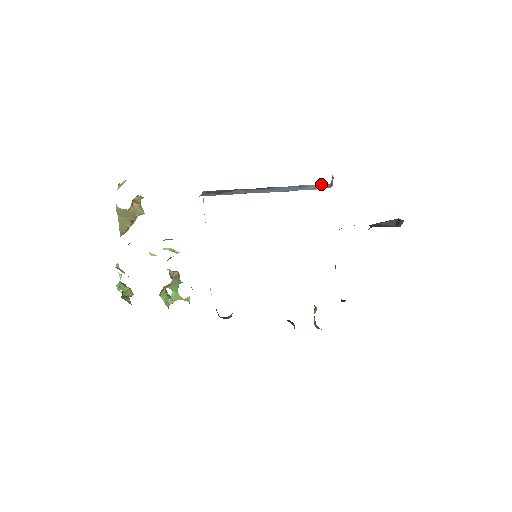
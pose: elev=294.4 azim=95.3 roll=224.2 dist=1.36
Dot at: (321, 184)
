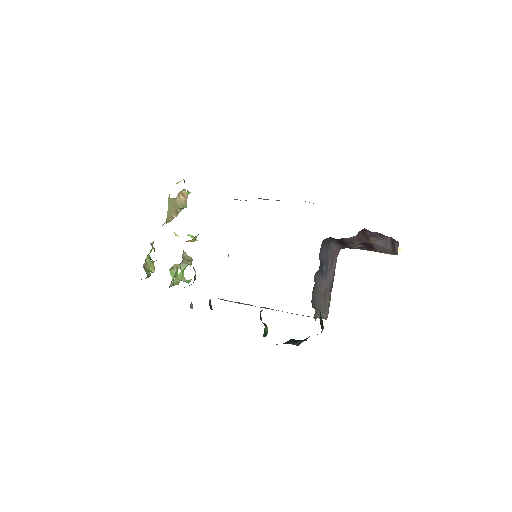
Dot at: occluded
